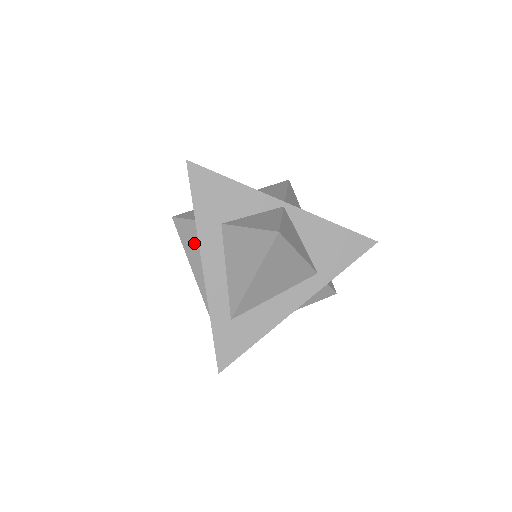
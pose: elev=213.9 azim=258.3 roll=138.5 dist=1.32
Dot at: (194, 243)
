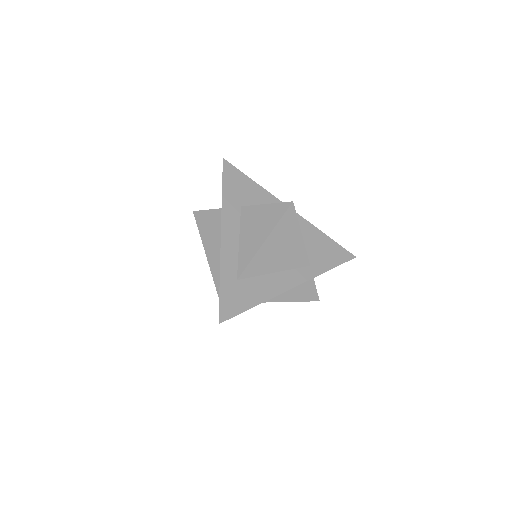
Dot at: (211, 226)
